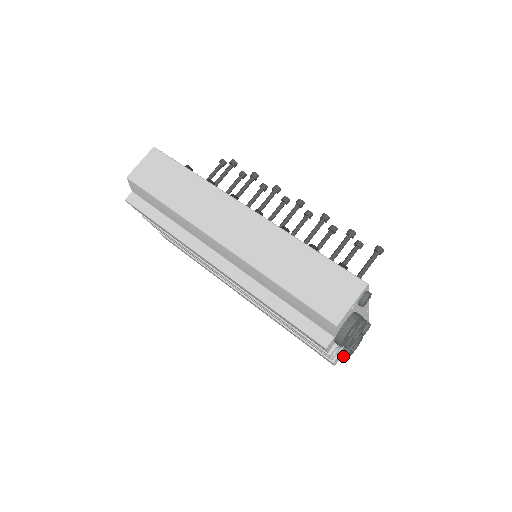
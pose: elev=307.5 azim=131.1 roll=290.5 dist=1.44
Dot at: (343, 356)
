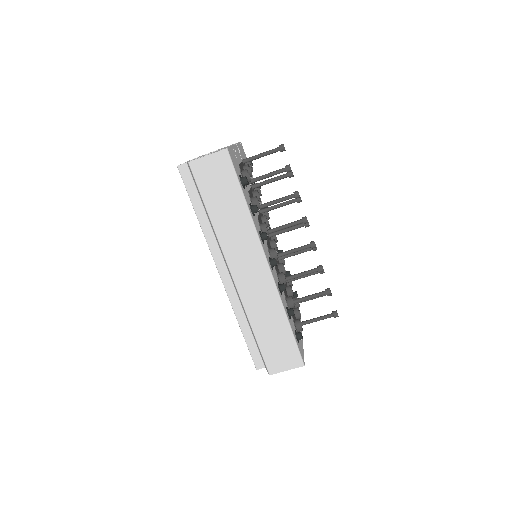
Dot at: occluded
